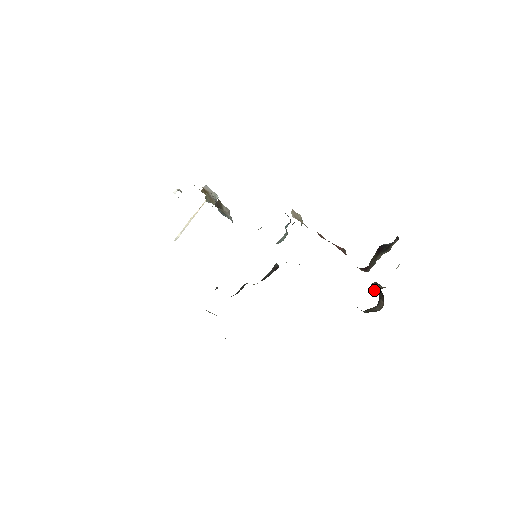
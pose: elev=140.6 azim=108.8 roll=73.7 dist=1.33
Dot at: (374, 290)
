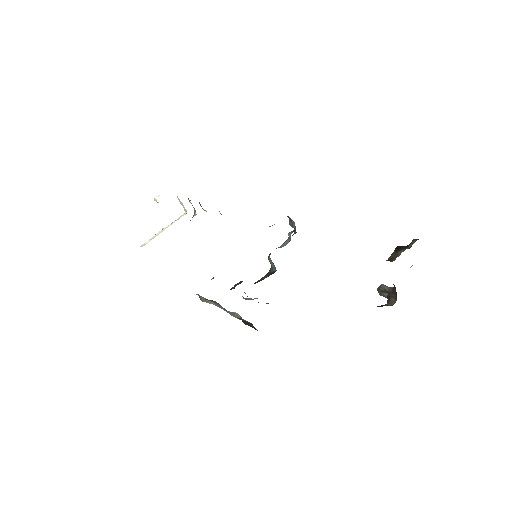
Dot at: (382, 291)
